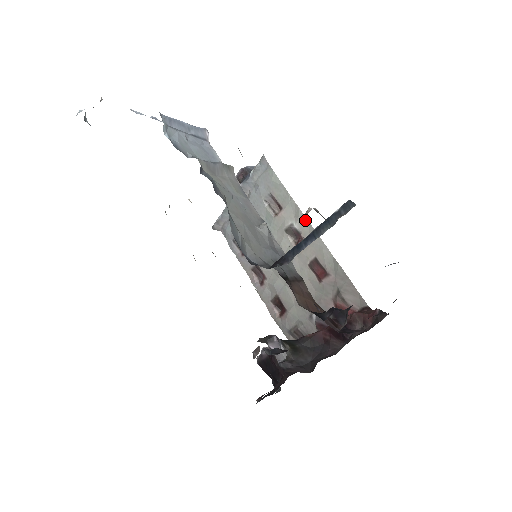
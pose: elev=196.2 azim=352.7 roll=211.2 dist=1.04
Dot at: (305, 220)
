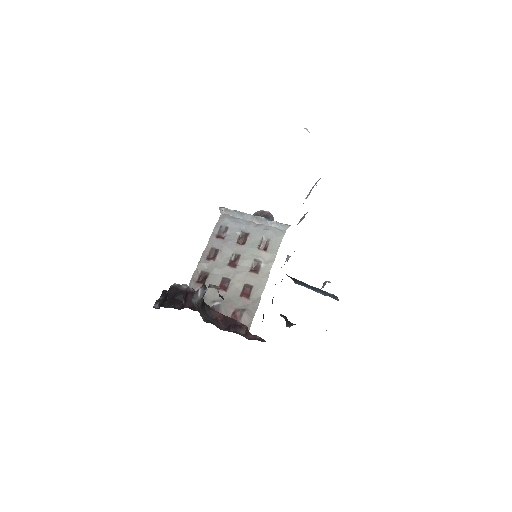
Dot at: (270, 269)
